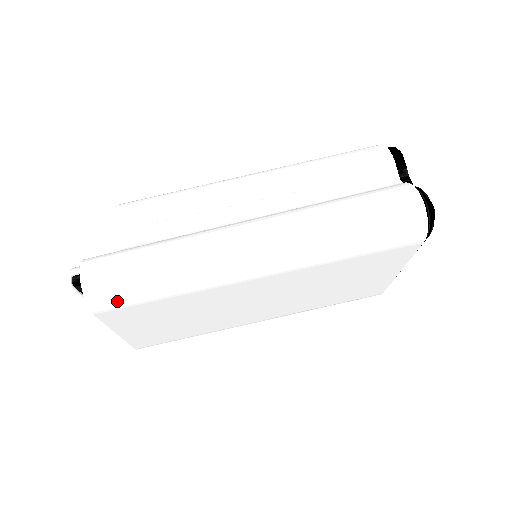
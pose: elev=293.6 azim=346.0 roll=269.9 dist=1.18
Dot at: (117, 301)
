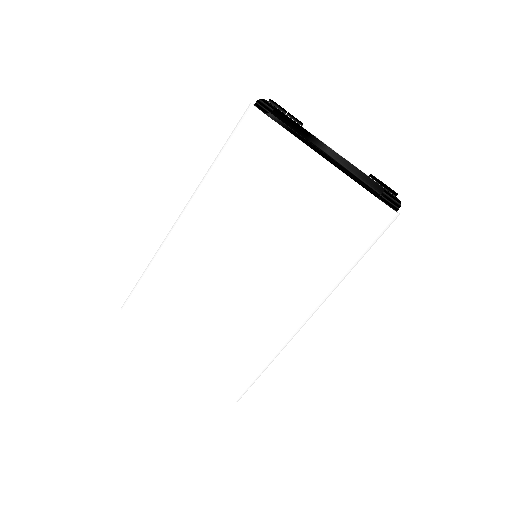
Dot at: (132, 303)
